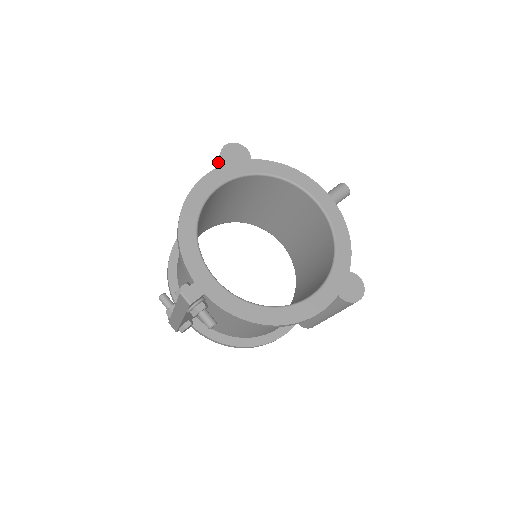
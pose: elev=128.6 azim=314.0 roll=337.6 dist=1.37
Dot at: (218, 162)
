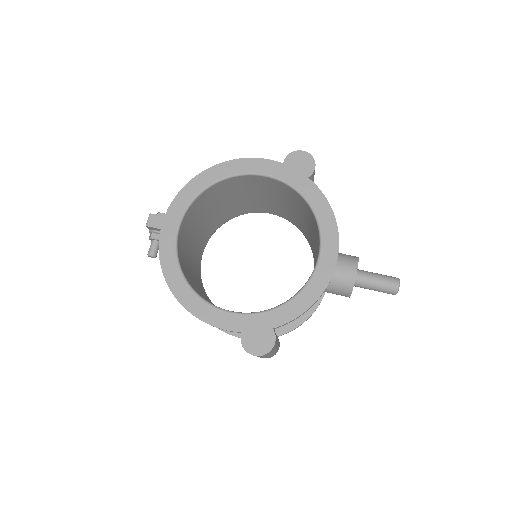
Dot at: occluded
